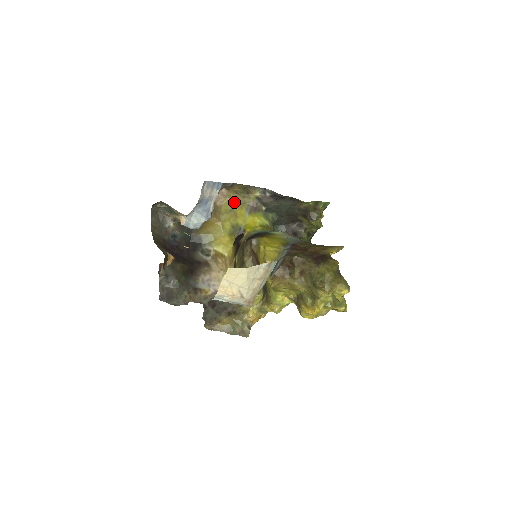
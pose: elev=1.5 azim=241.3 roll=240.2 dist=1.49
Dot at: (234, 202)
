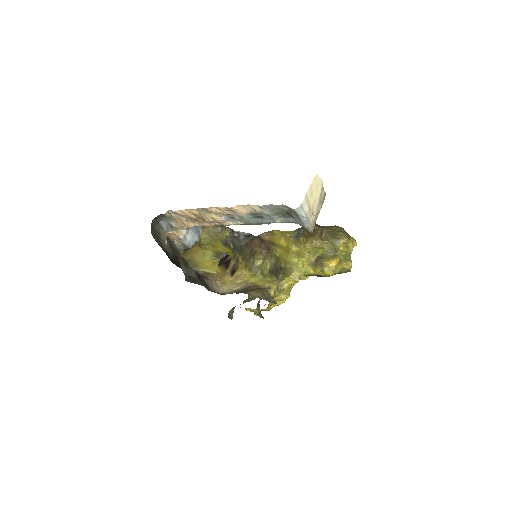
Dot at: (208, 239)
